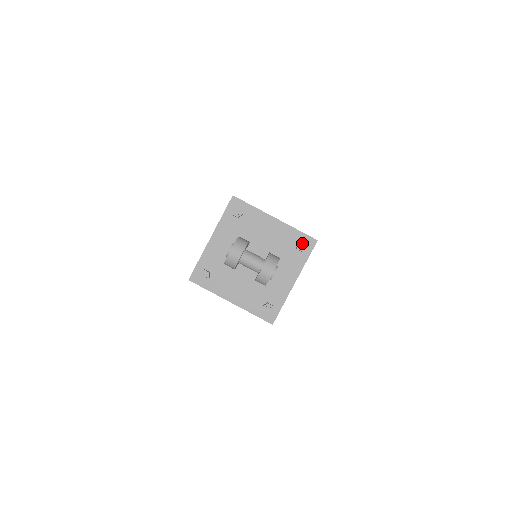
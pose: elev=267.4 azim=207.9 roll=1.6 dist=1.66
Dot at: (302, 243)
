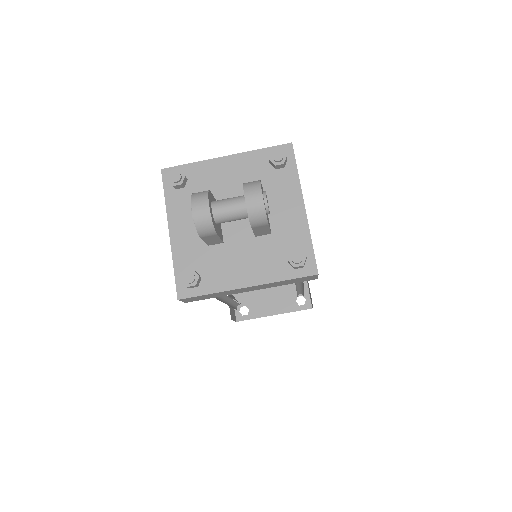
Dot at: (275, 154)
